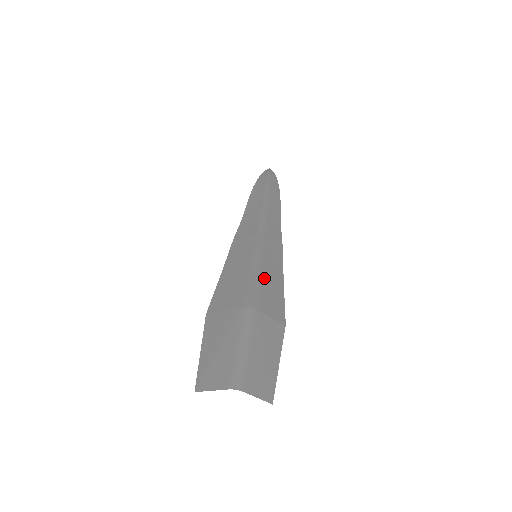
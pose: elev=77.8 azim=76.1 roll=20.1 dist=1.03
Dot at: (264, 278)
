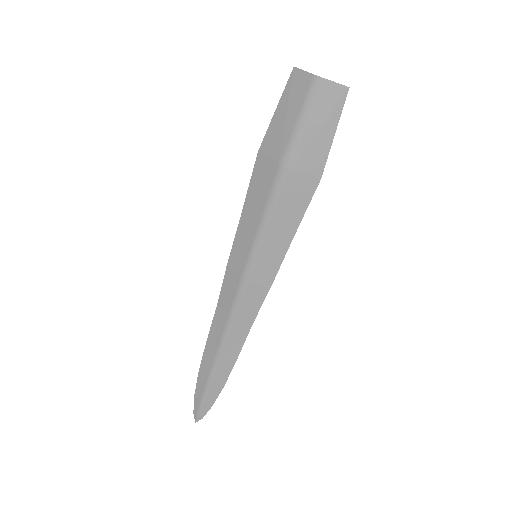
Dot at: occluded
